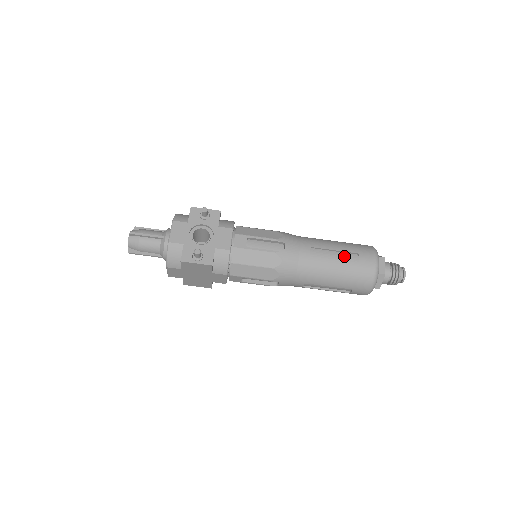
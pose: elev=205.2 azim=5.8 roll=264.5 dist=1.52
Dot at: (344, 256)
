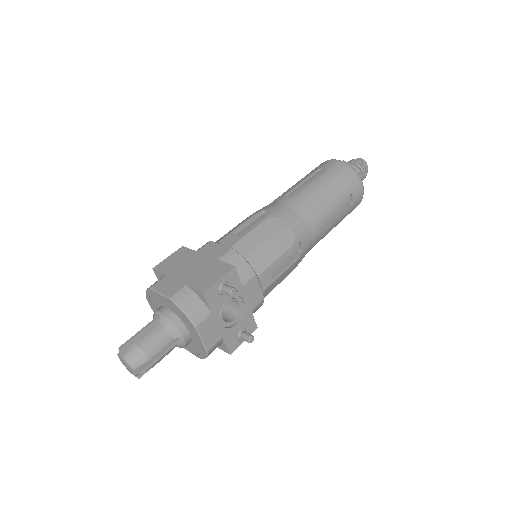
Dot at: (341, 206)
